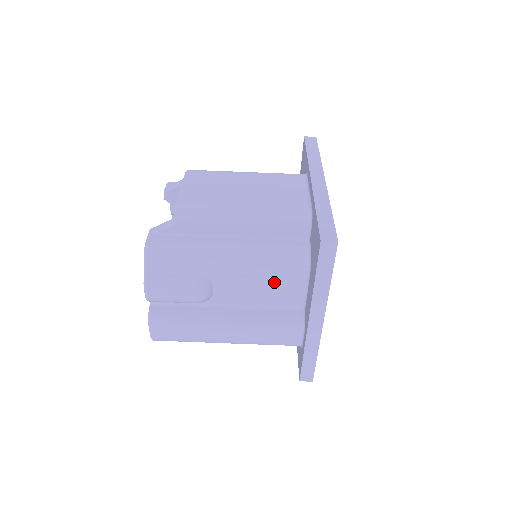
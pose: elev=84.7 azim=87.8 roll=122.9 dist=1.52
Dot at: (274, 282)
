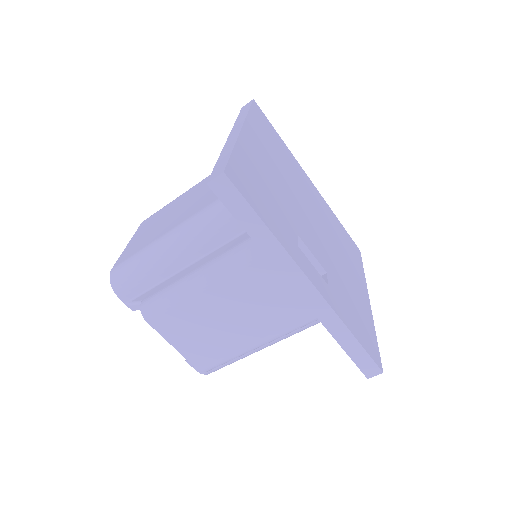
Dot at: occluded
